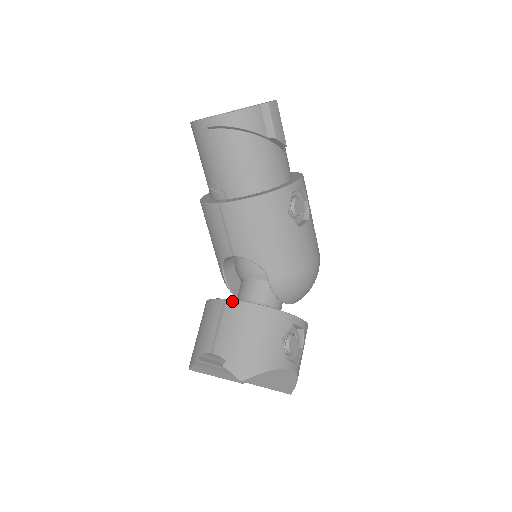
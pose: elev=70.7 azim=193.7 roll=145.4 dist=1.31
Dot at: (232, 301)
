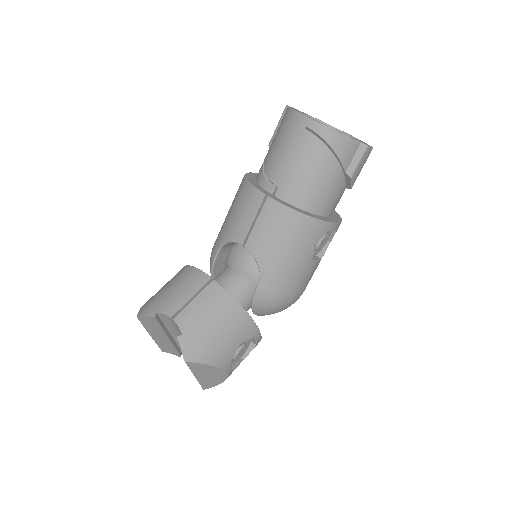
Dot at: (219, 285)
